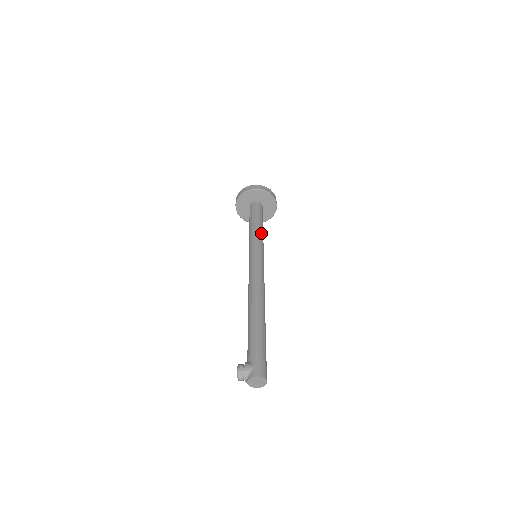
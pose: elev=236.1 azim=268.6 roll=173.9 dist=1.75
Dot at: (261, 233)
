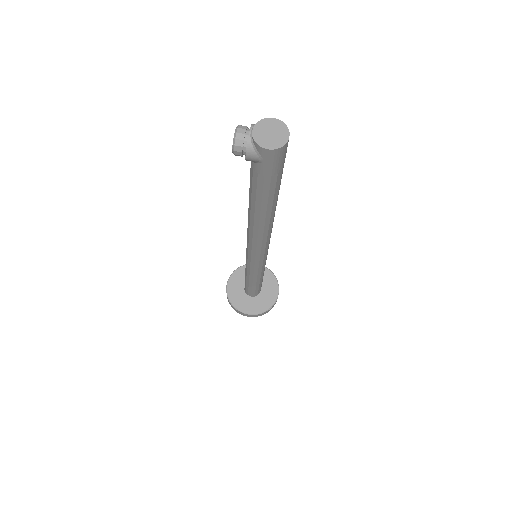
Dot at: occluded
